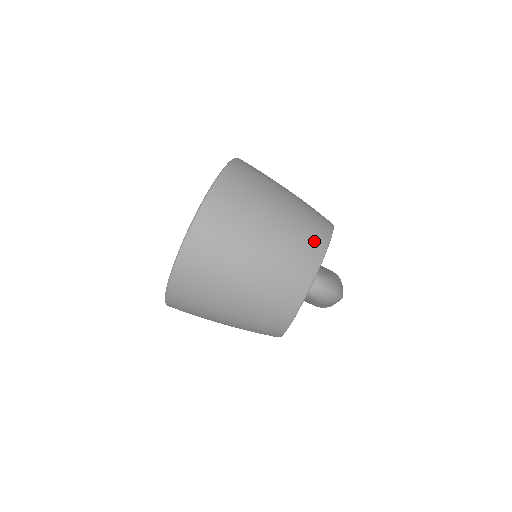
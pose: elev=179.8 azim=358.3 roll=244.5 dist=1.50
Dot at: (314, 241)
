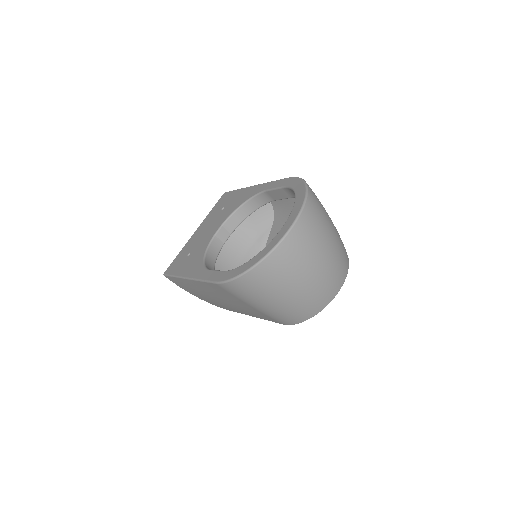
Dot at: (346, 256)
